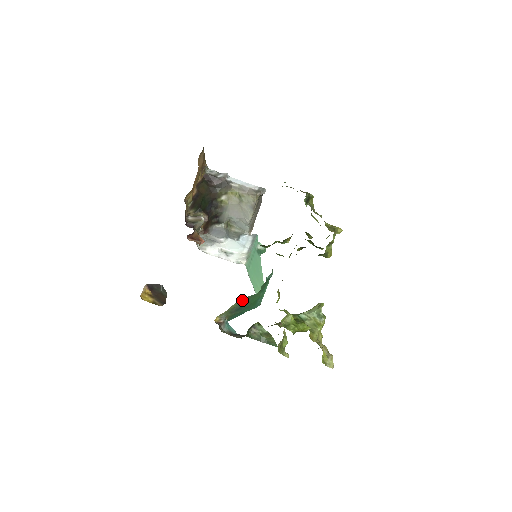
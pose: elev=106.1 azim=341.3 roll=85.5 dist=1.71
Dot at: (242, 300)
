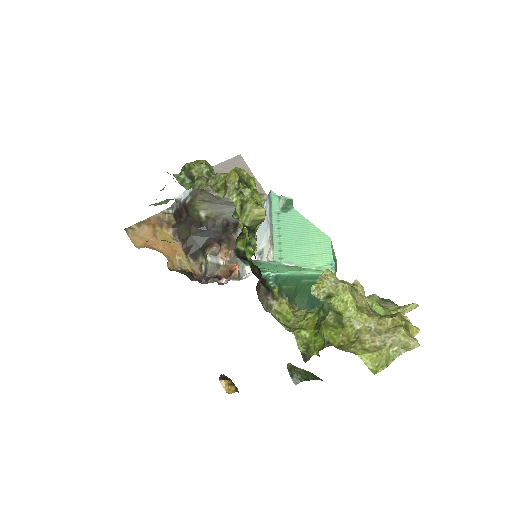
Dot at: occluded
